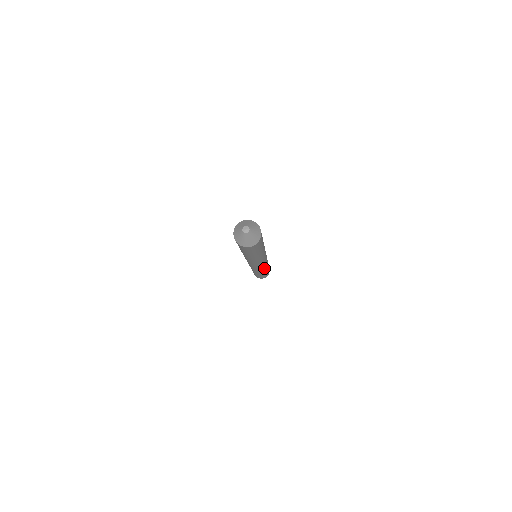
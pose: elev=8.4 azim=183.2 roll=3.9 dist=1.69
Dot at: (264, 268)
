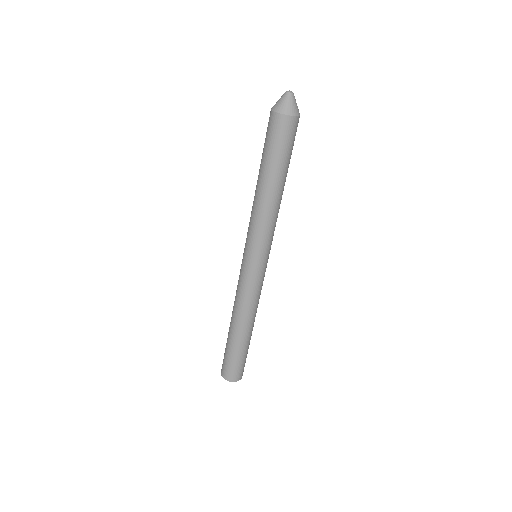
Dot at: (252, 304)
